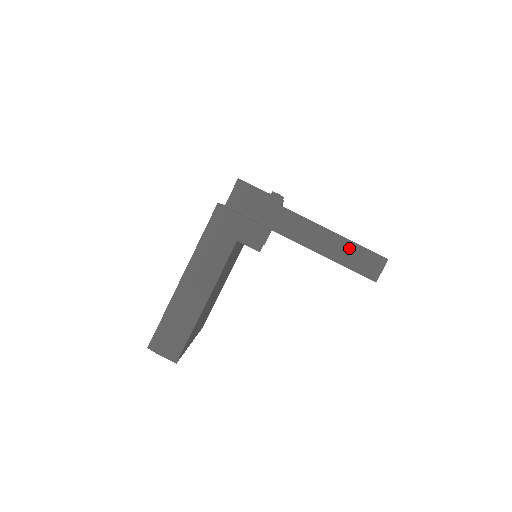
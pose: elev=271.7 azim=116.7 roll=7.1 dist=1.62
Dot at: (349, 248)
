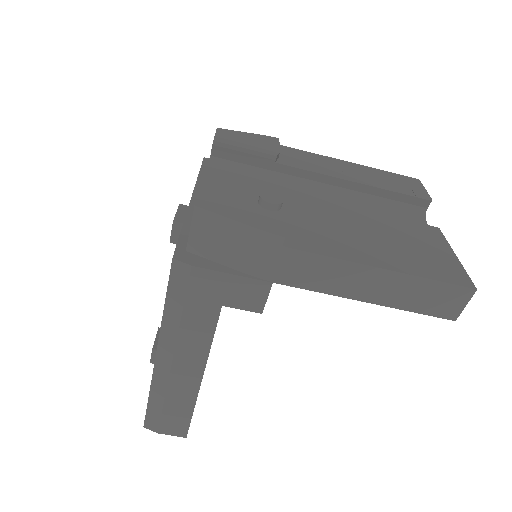
Dot at: (409, 286)
